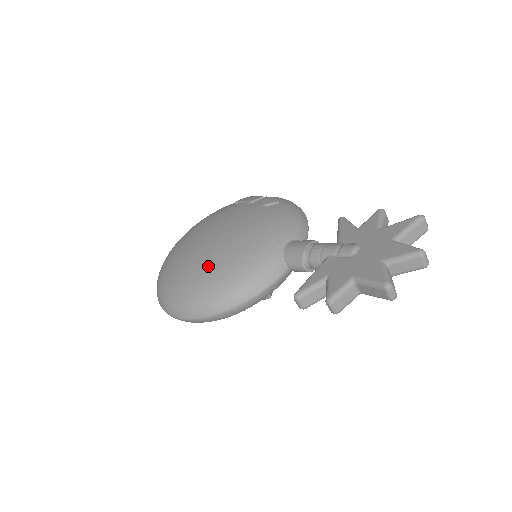
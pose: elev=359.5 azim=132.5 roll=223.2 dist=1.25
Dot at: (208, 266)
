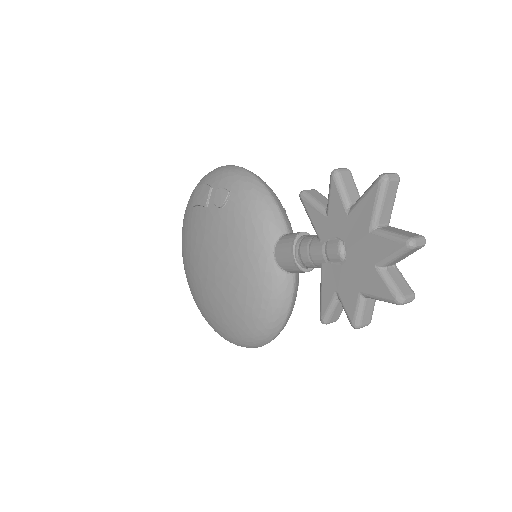
Dot at: (230, 310)
